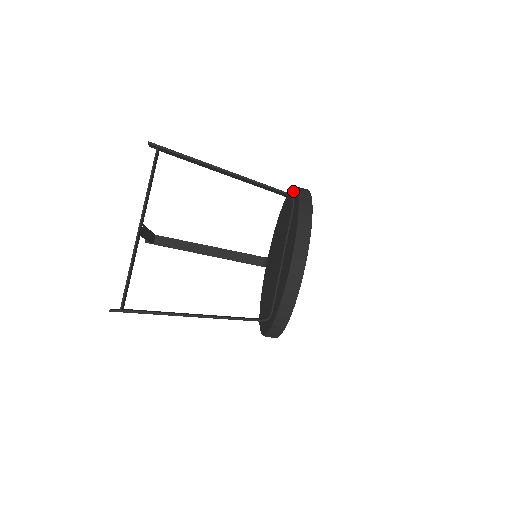
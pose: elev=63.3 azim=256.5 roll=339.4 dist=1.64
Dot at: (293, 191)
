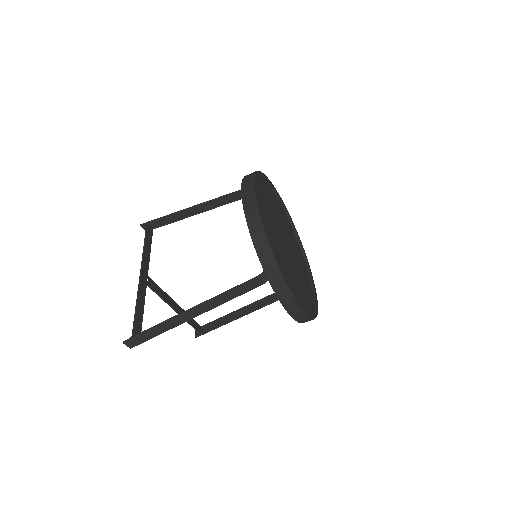
Dot at: occluded
